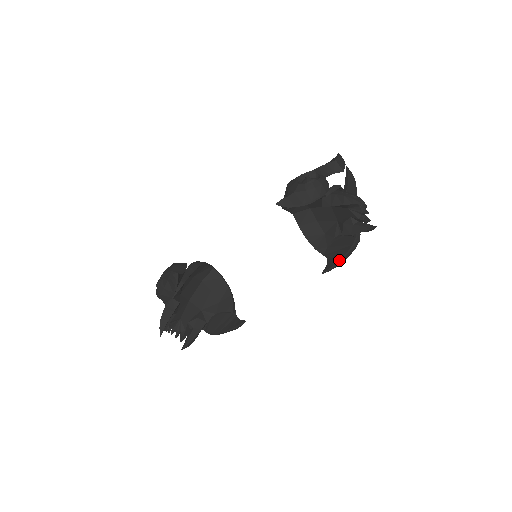
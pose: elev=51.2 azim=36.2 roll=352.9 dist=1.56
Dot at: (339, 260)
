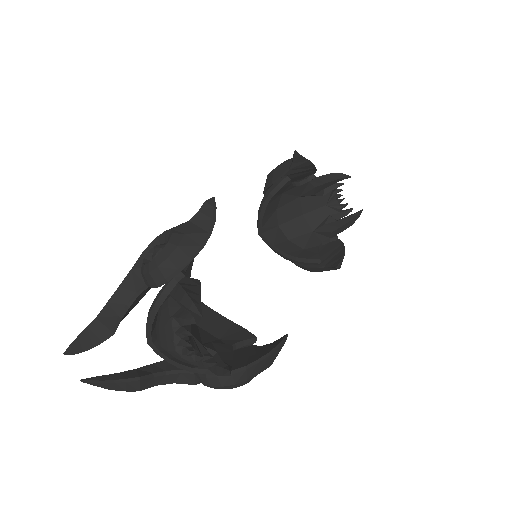
Dot at: (344, 252)
